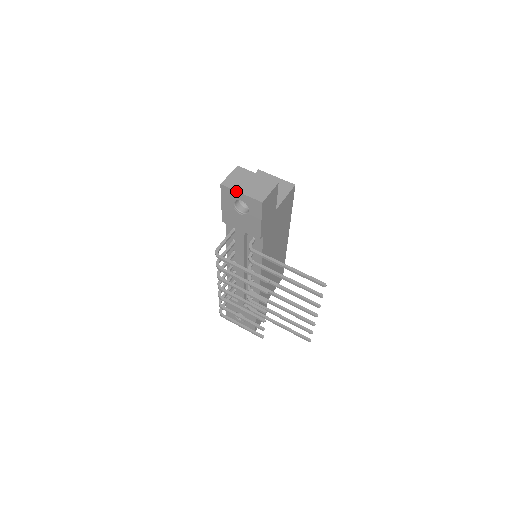
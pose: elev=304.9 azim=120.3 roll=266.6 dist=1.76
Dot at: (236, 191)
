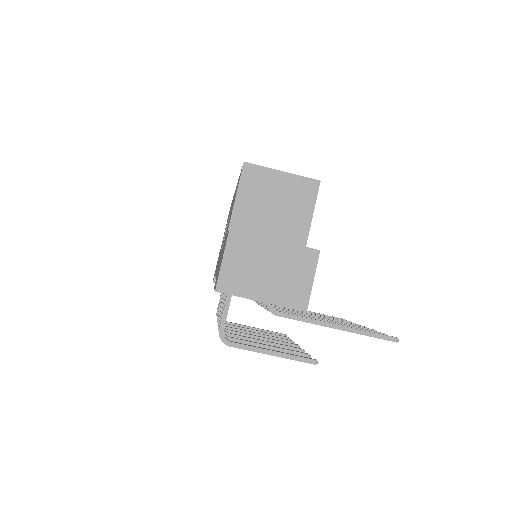
Dot at: (250, 299)
